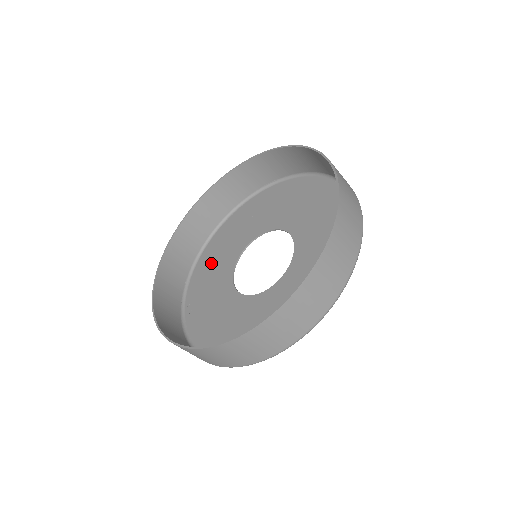
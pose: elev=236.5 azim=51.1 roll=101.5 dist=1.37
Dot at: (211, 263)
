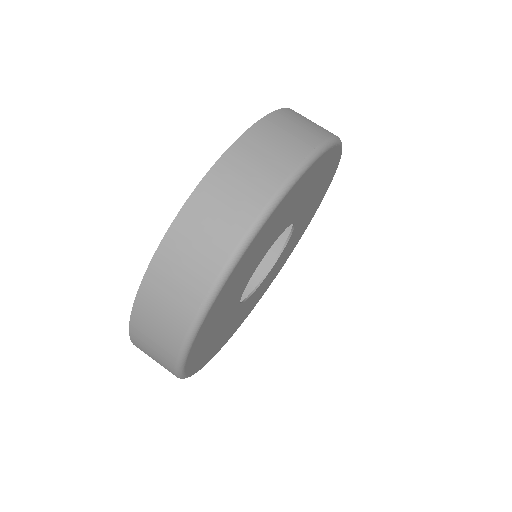
Dot at: occluded
